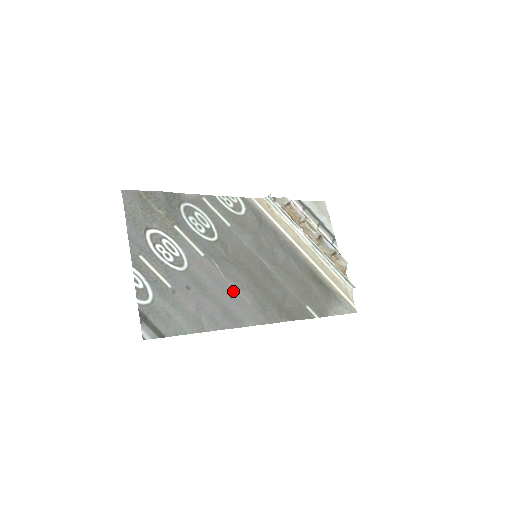
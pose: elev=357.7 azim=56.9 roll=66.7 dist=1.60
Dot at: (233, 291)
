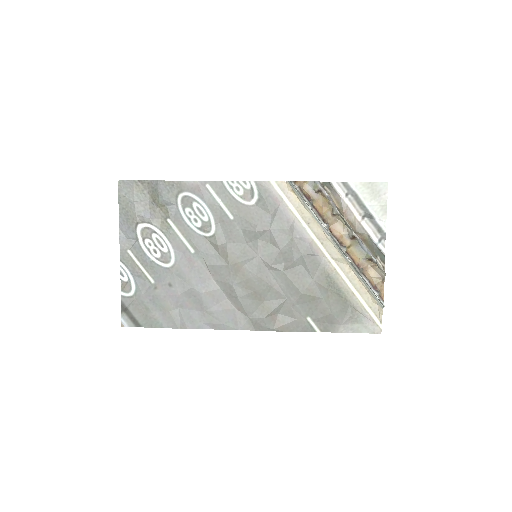
Dot at: (219, 292)
